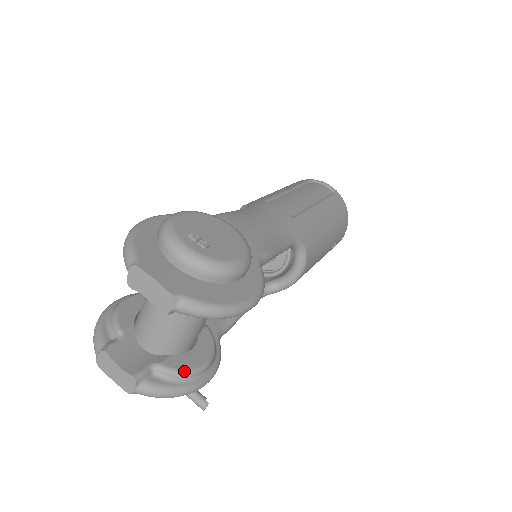
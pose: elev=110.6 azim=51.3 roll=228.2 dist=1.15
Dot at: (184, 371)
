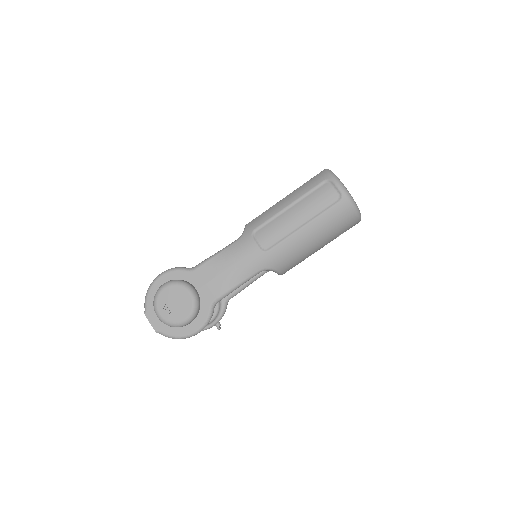
Dot at: occluded
